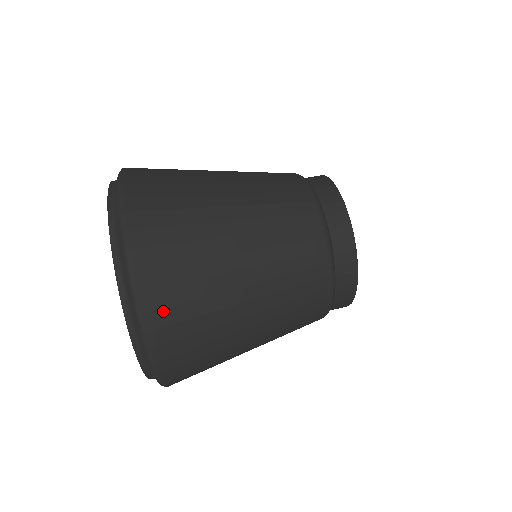
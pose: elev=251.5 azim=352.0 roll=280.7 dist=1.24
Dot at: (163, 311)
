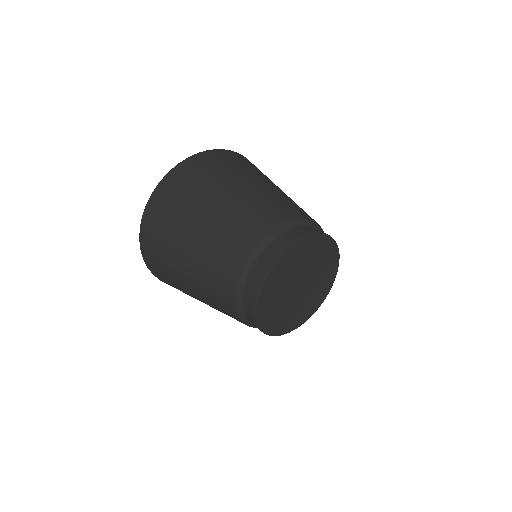
Dot at: (194, 165)
